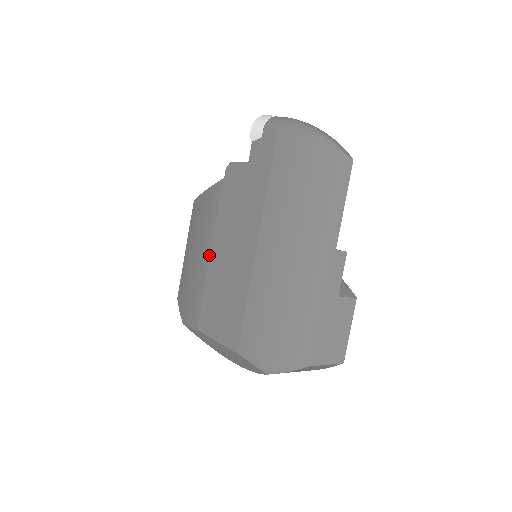
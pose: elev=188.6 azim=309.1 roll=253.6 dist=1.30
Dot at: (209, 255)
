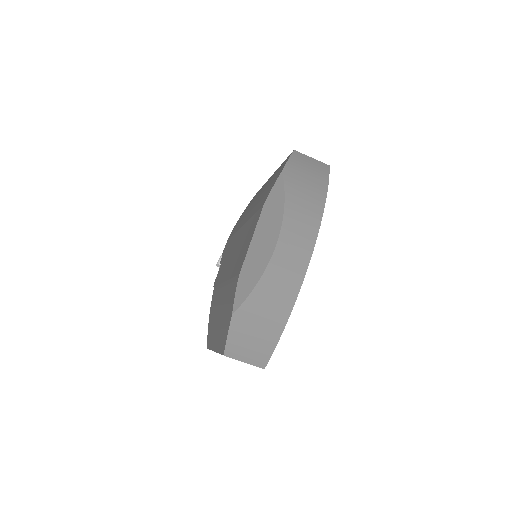
Dot at: (224, 283)
